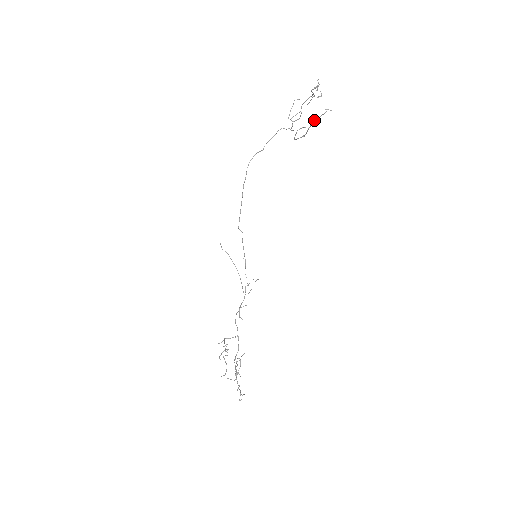
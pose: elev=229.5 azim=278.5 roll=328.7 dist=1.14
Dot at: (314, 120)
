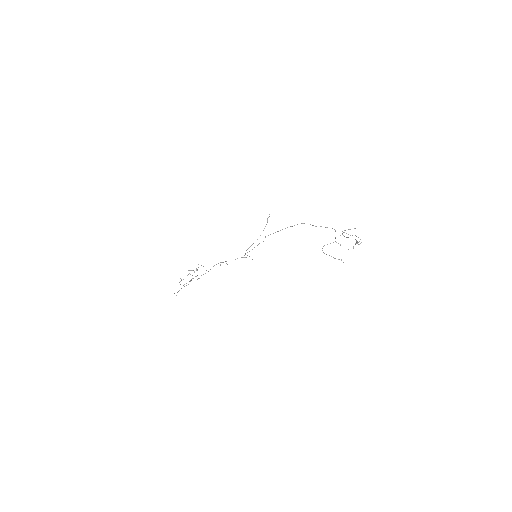
Dot at: (331, 256)
